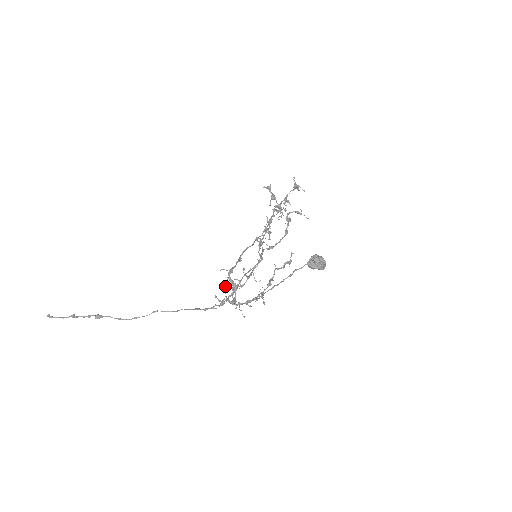
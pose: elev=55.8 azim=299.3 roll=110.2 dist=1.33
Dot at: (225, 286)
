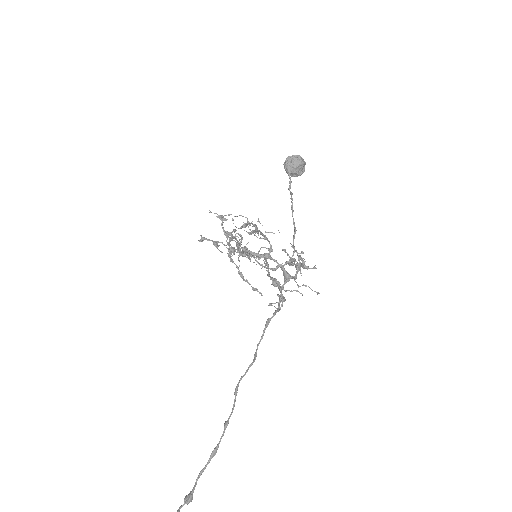
Dot at: occluded
